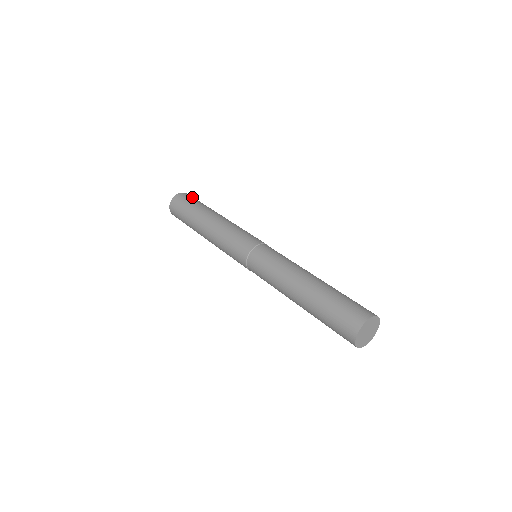
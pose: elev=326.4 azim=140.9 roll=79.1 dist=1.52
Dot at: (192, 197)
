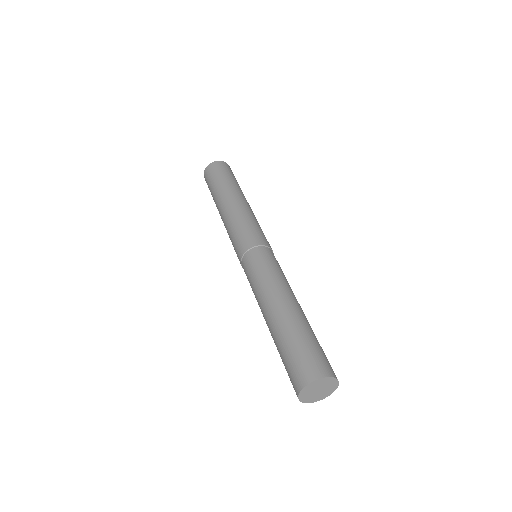
Dot at: (219, 168)
